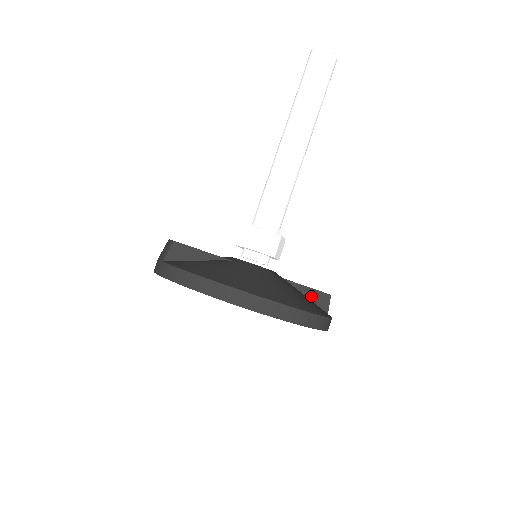
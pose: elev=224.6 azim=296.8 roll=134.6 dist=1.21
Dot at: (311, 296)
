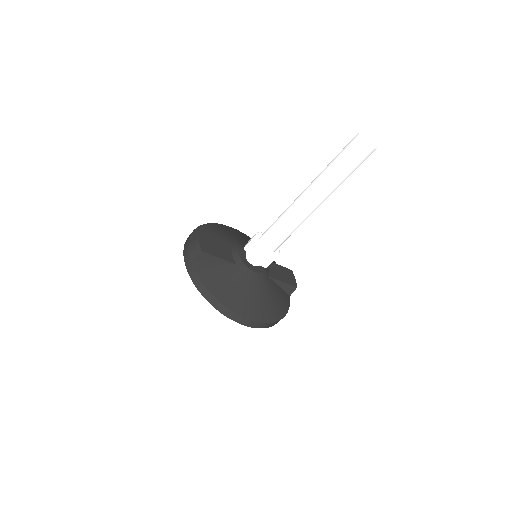
Dot at: (283, 286)
